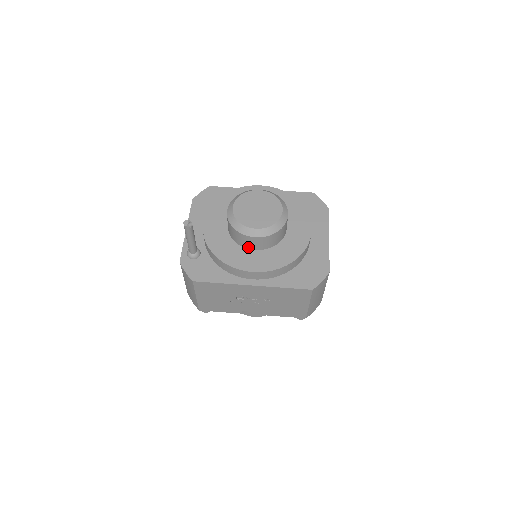
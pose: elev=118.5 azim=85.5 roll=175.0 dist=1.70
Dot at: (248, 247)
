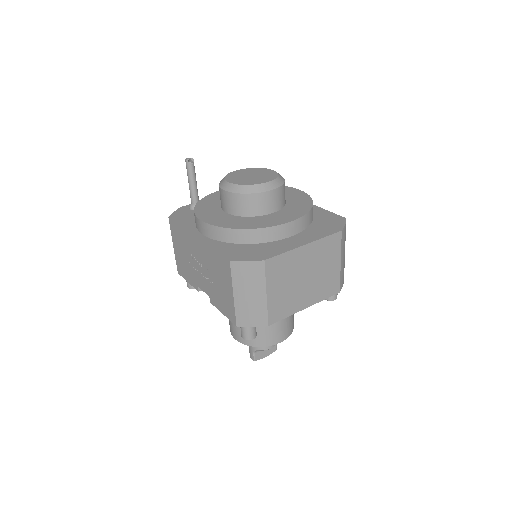
Dot at: (223, 207)
